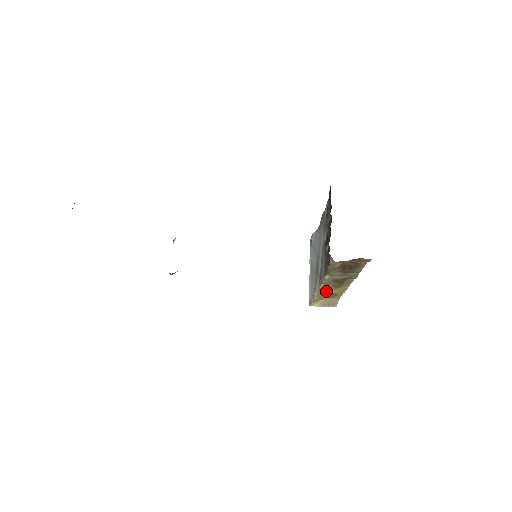
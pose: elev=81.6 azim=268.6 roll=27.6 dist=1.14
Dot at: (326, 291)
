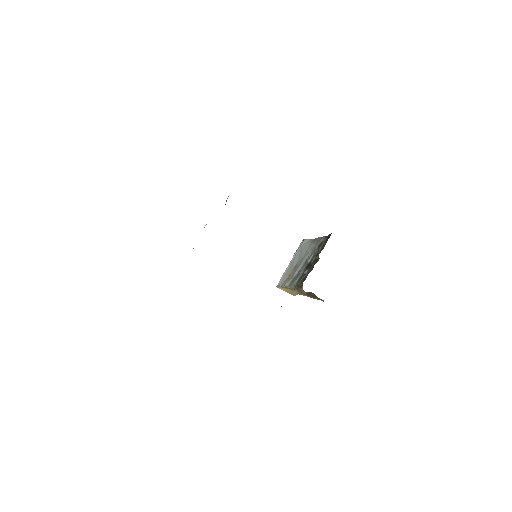
Dot at: occluded
